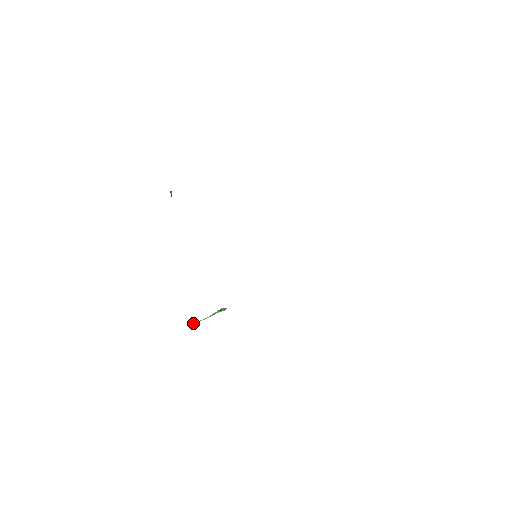
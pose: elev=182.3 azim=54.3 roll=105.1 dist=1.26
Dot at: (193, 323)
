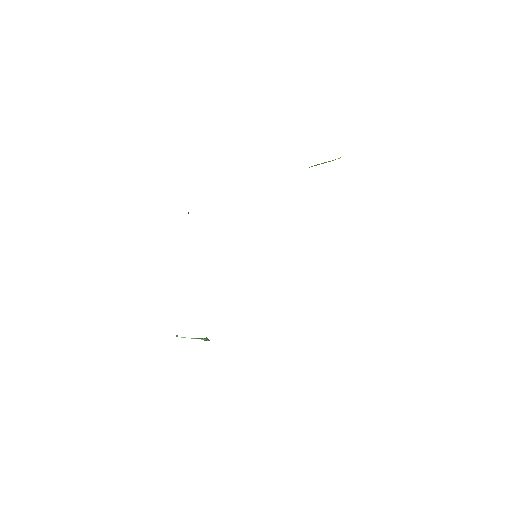
Dot at: (177, 336)
